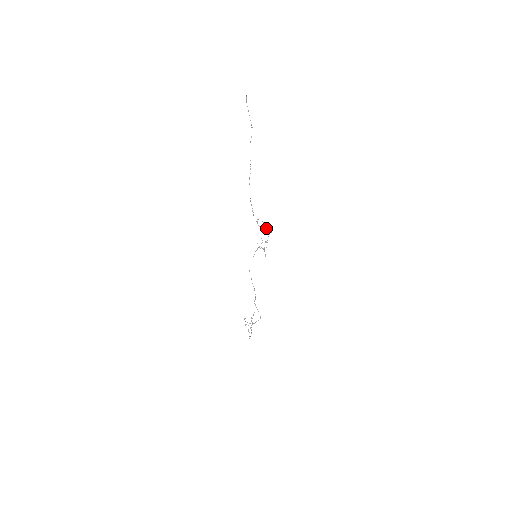
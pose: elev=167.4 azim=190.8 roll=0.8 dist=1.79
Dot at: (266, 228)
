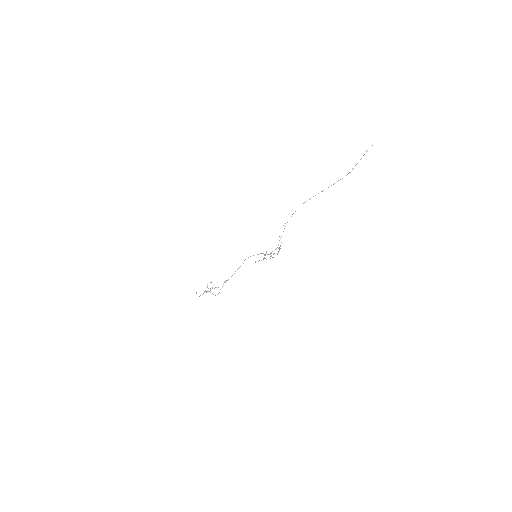
Dot at: (279, 248)
